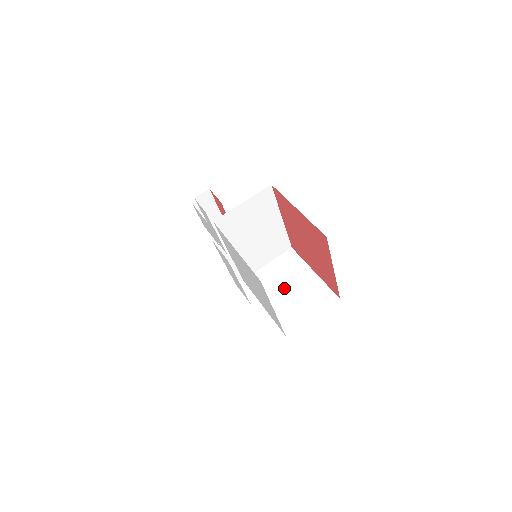
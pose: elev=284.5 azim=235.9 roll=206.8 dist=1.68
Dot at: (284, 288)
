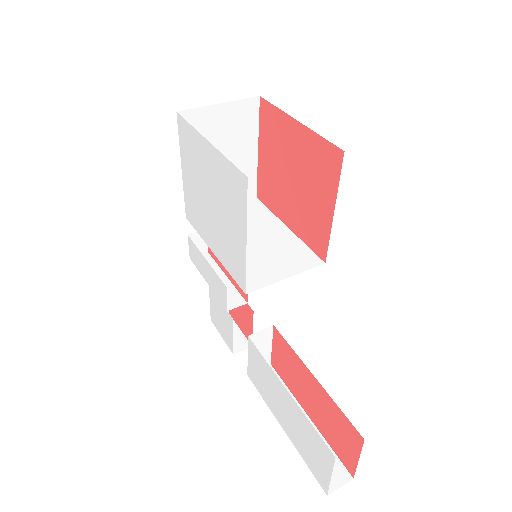
Dot at: occluded
